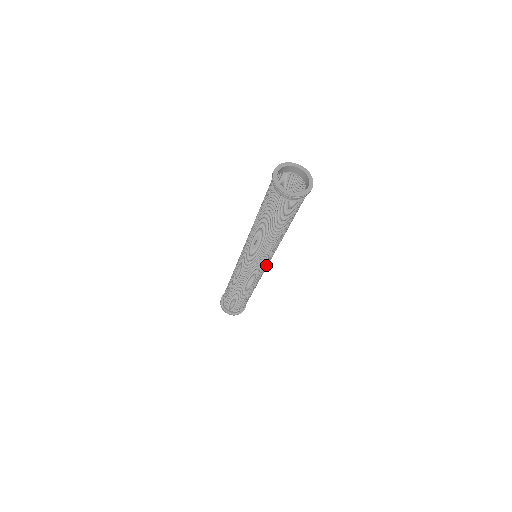
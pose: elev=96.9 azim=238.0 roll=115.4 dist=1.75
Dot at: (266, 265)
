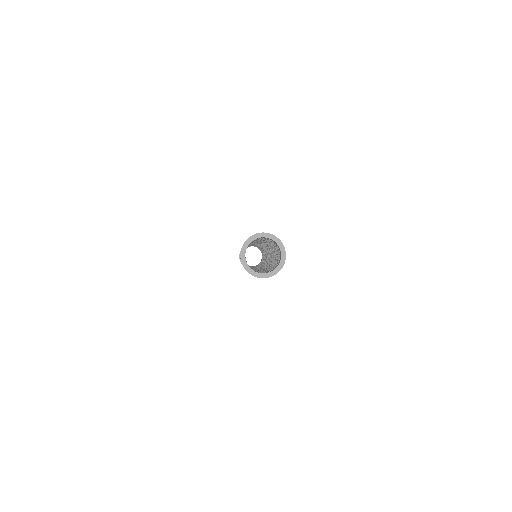
Dot at: occluded
